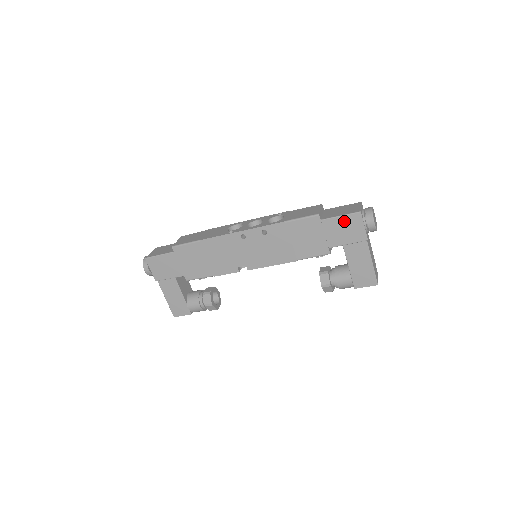
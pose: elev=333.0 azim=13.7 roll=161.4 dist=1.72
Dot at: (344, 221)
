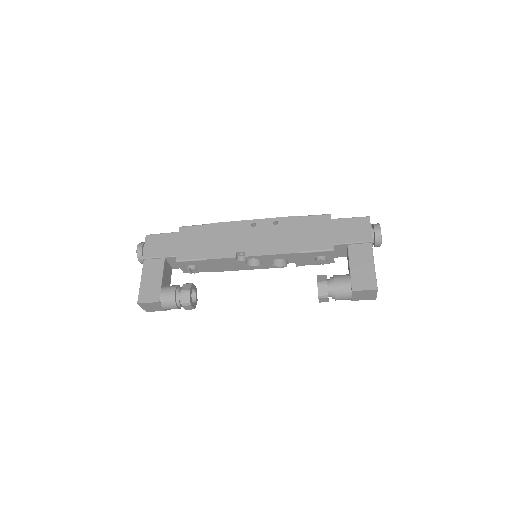
Dot at: (353, 222)
